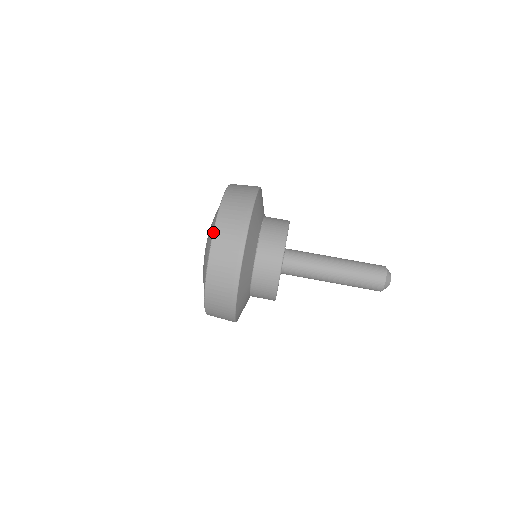
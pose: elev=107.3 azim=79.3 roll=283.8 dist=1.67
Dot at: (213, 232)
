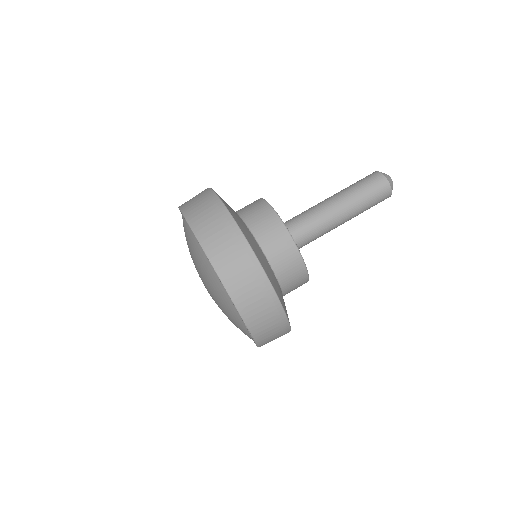
Dot at: (241, 317)
